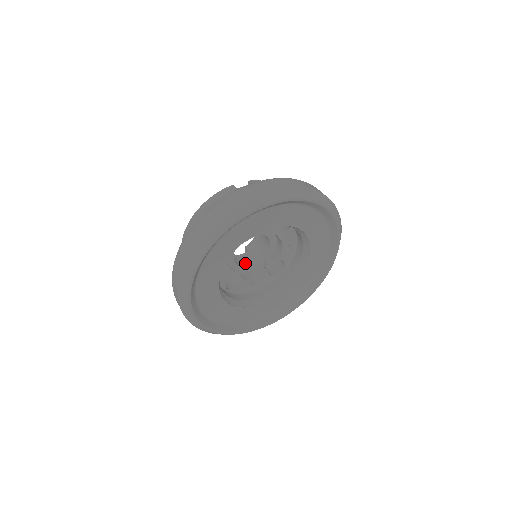
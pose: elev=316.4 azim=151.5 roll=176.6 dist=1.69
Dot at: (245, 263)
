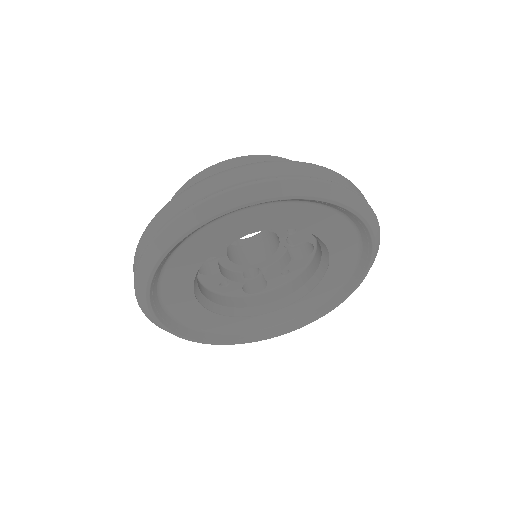
Dot at: (230, 255)
